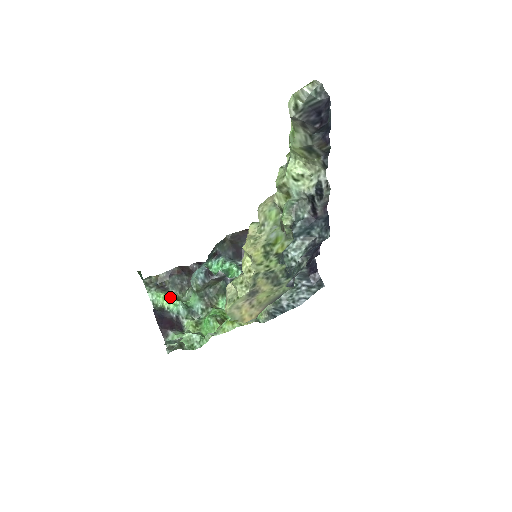
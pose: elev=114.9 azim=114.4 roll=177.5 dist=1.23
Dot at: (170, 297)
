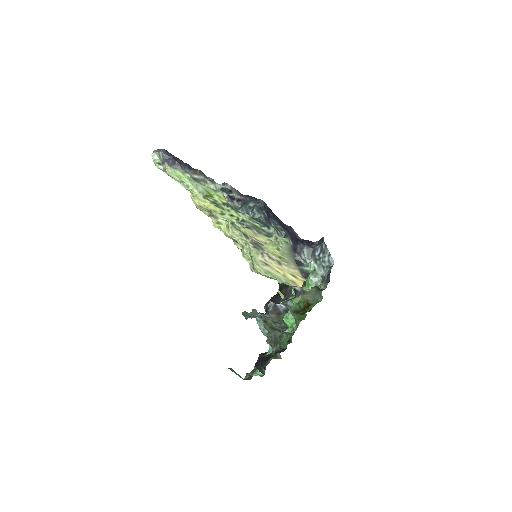
Dot at: occluded
